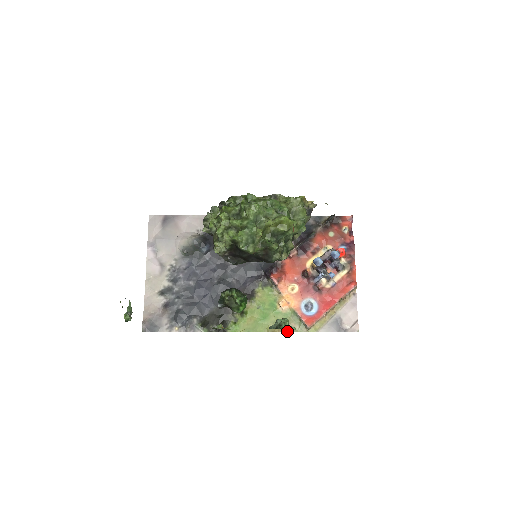
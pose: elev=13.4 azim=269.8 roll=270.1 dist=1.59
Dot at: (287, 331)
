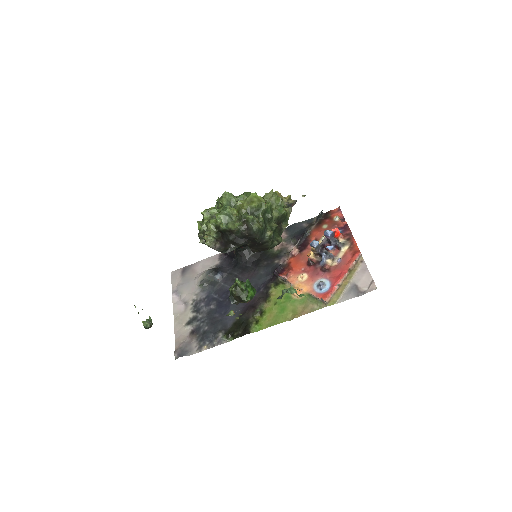
Dot at: (307, 313)
